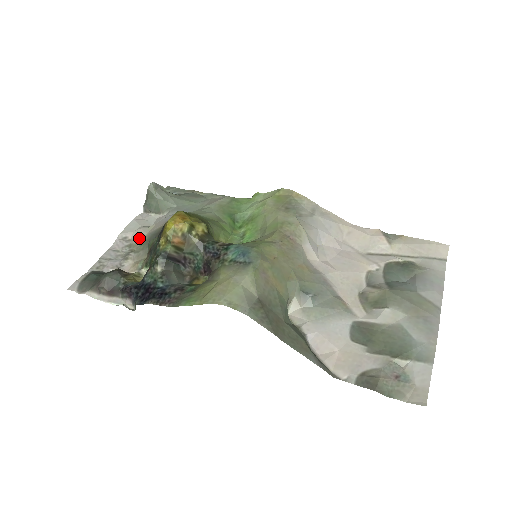
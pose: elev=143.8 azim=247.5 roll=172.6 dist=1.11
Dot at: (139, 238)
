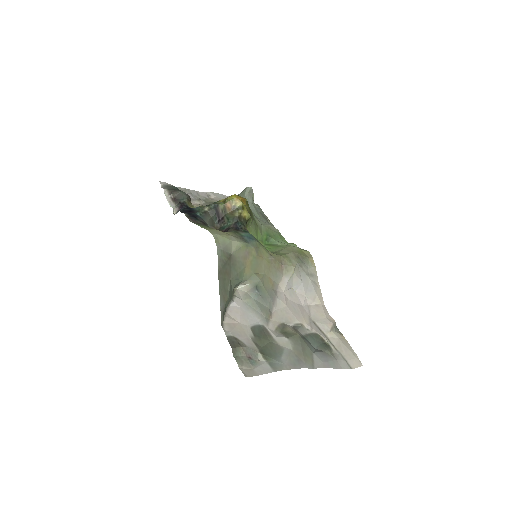
Dot at: (215, 200)
